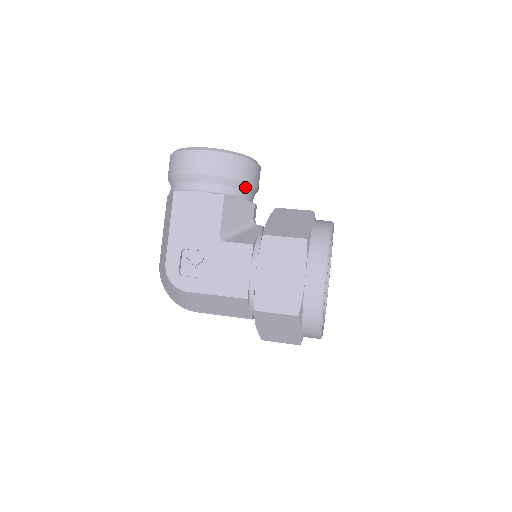
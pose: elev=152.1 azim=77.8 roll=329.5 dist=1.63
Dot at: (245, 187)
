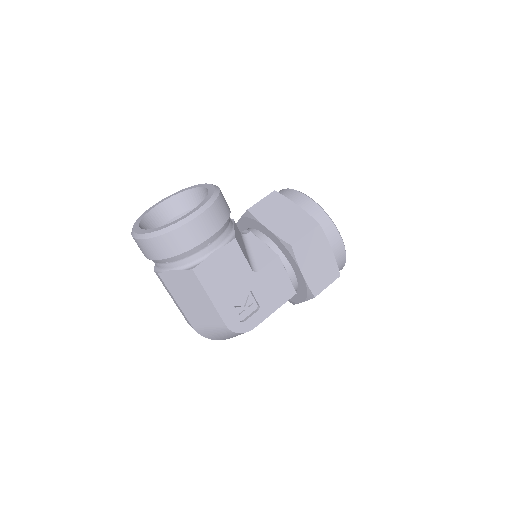
Dot at: occluded
